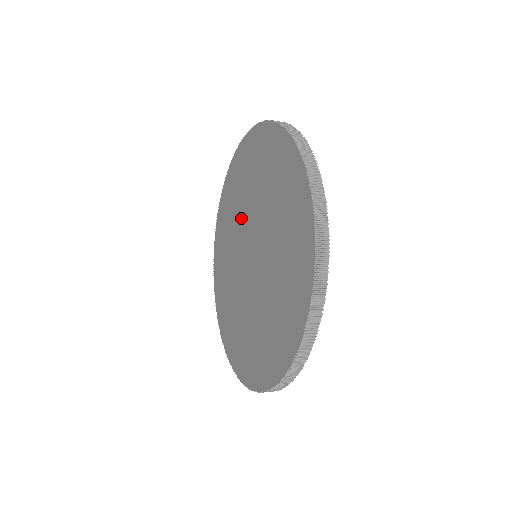
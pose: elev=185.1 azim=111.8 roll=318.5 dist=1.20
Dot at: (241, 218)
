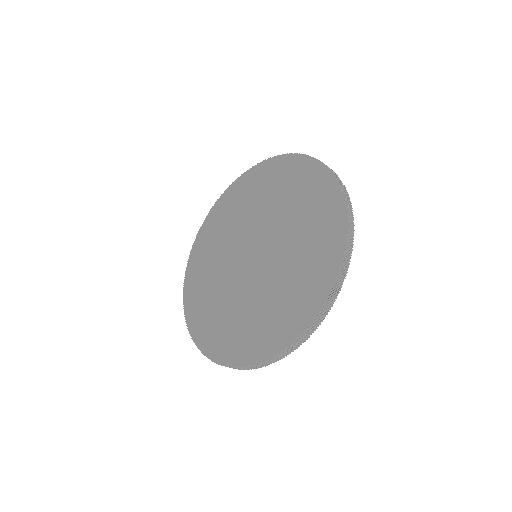
Dot at: (240, 228)
